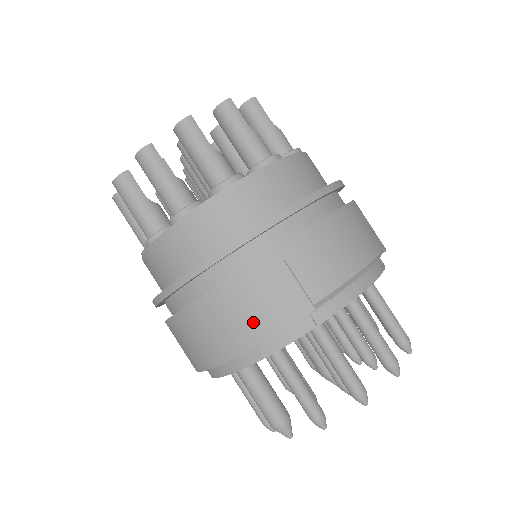
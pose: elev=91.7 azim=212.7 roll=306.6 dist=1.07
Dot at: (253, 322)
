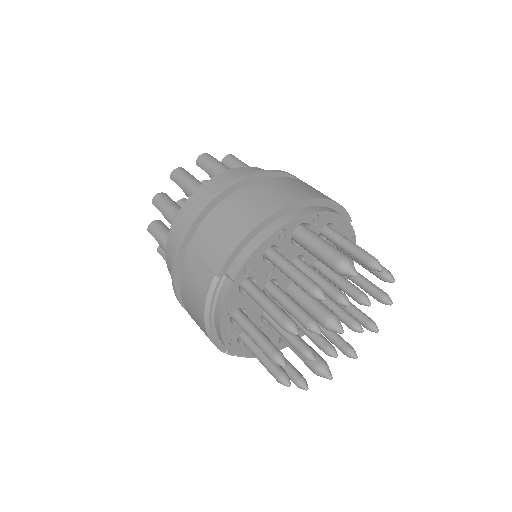
Dot at: occluded
